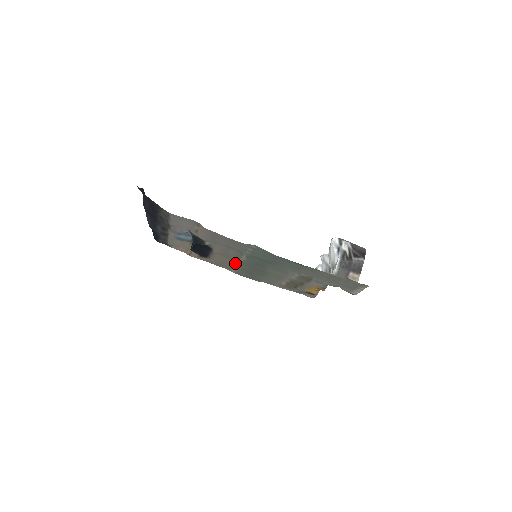
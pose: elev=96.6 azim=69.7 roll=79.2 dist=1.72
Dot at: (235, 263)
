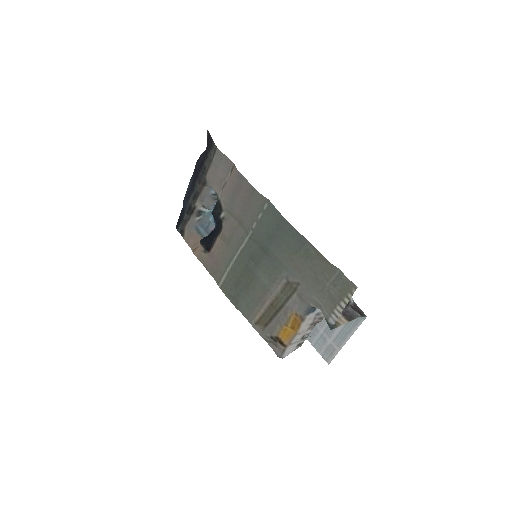
Dot at: (231, 259)
